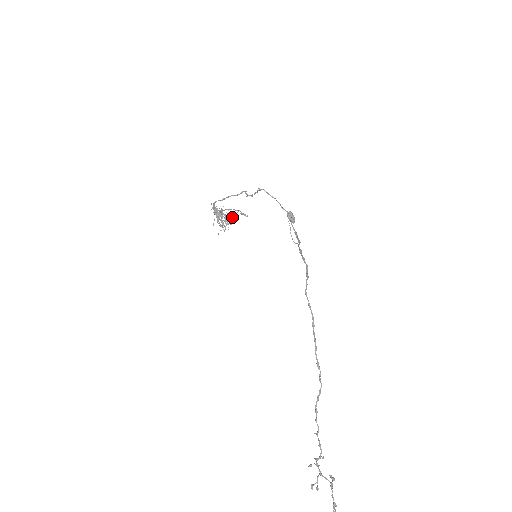
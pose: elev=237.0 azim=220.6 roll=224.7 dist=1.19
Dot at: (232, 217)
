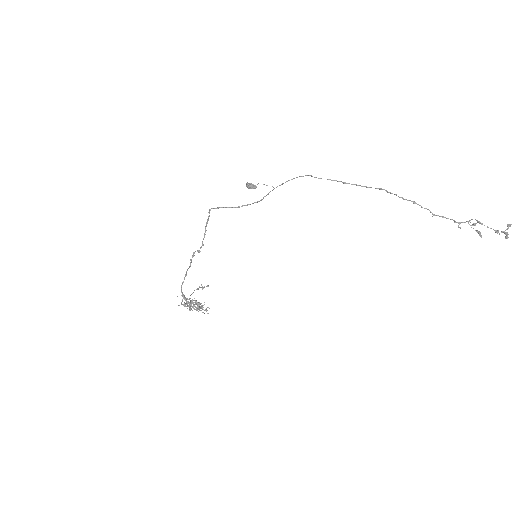
Dot at: occluded
